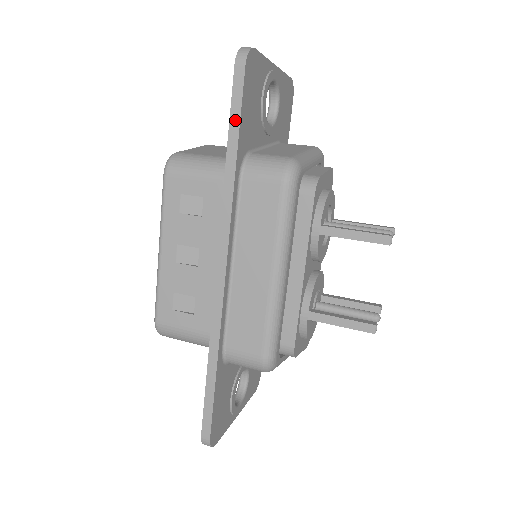
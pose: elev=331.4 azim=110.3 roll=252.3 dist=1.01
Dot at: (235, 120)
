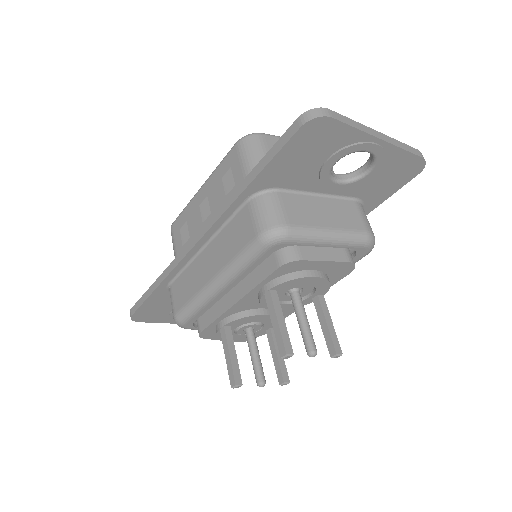
Dot at: (267, 159)
